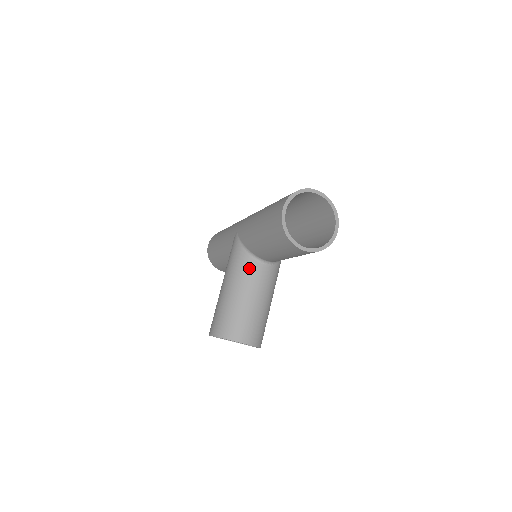
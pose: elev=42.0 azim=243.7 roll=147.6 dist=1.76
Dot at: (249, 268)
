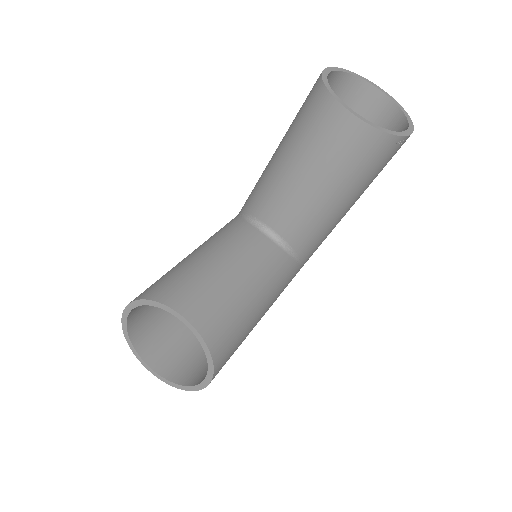
Dot at: (241, 232)
